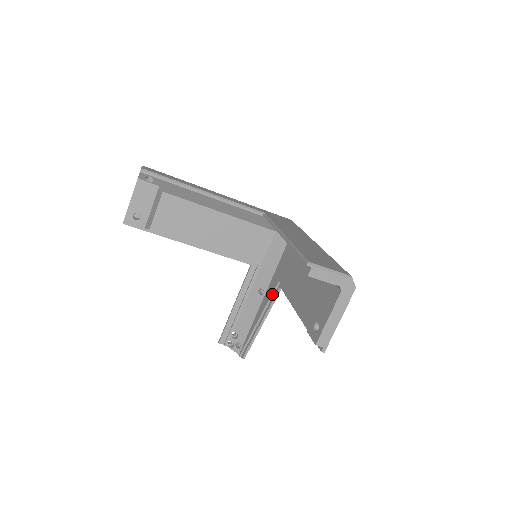
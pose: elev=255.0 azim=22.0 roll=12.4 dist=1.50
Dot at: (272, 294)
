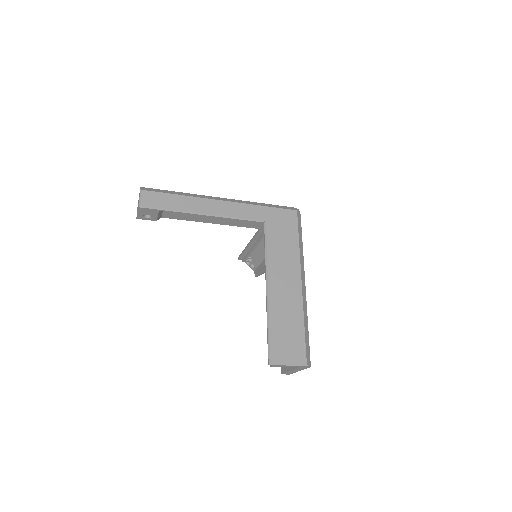
Dot at: occluded
